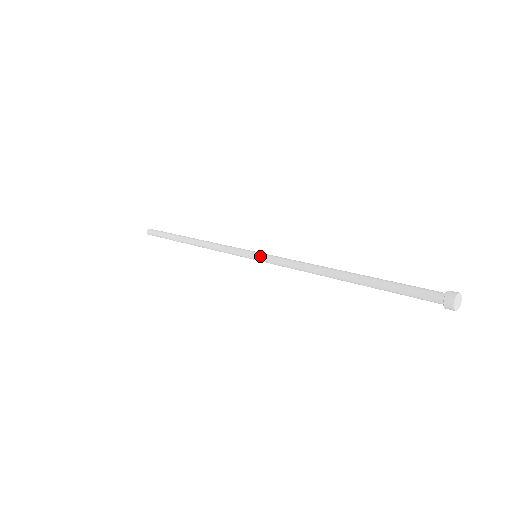
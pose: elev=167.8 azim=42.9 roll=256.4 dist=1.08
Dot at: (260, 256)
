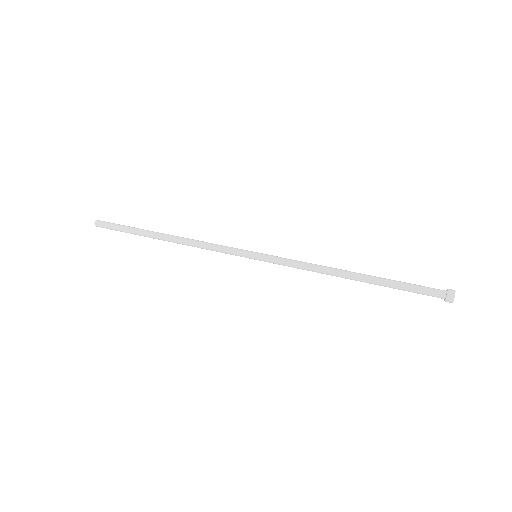
Dot at: (264, 255)
